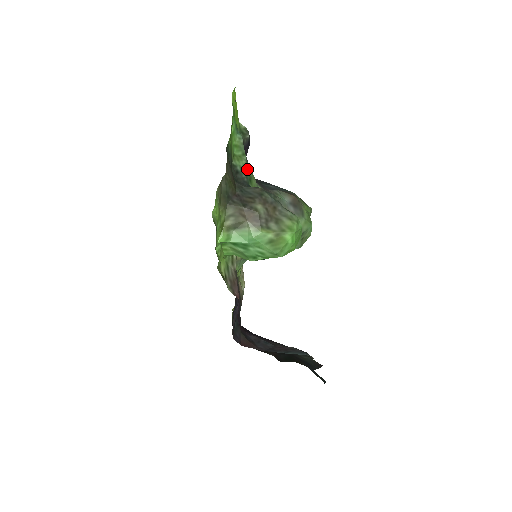
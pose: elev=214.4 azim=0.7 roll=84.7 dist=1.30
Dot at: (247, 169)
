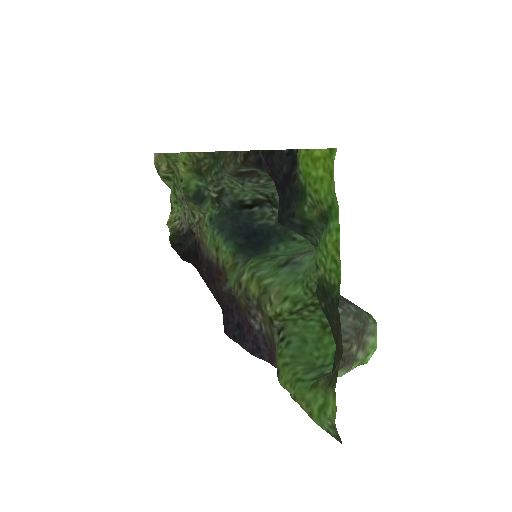
Dot at: occluded
